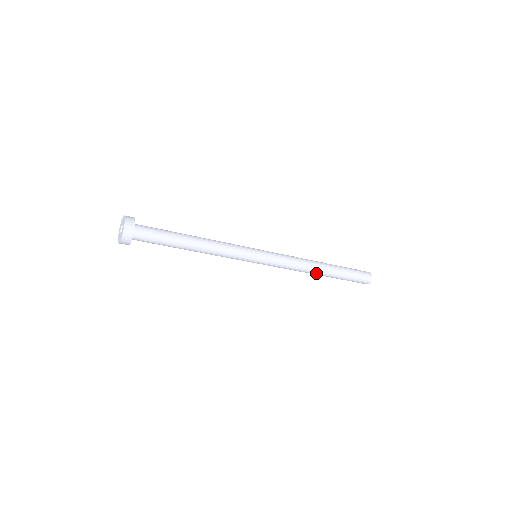
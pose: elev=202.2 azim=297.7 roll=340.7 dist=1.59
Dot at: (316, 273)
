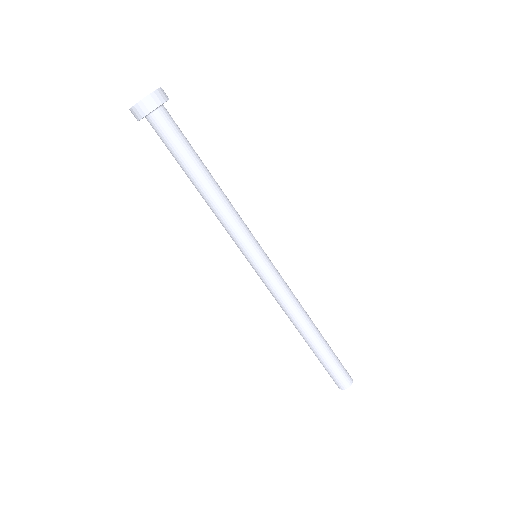
Dot at: (299, 329)
